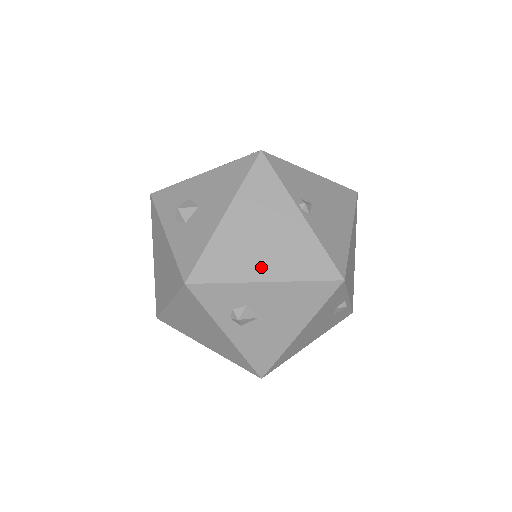
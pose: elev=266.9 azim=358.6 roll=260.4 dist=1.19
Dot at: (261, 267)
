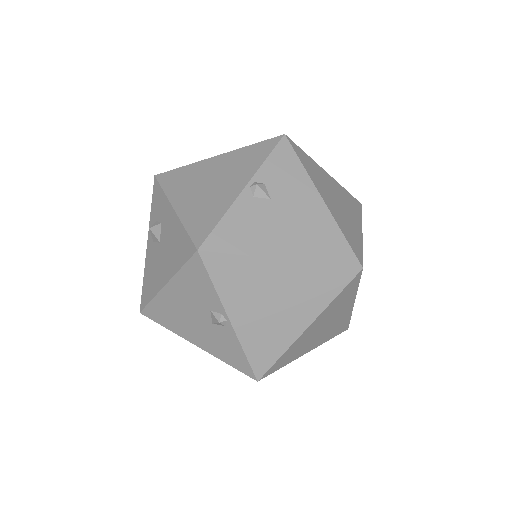
Dot at: (184, 198)
